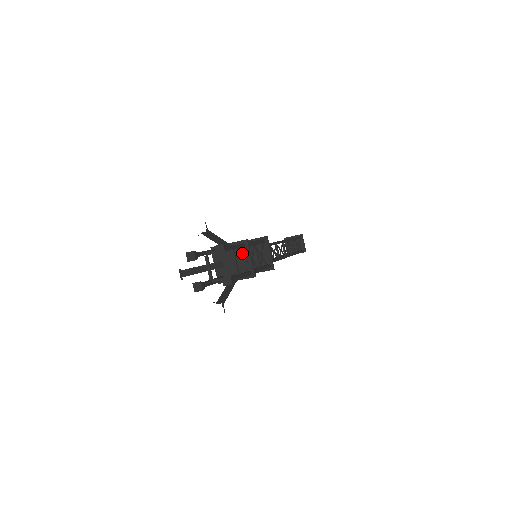
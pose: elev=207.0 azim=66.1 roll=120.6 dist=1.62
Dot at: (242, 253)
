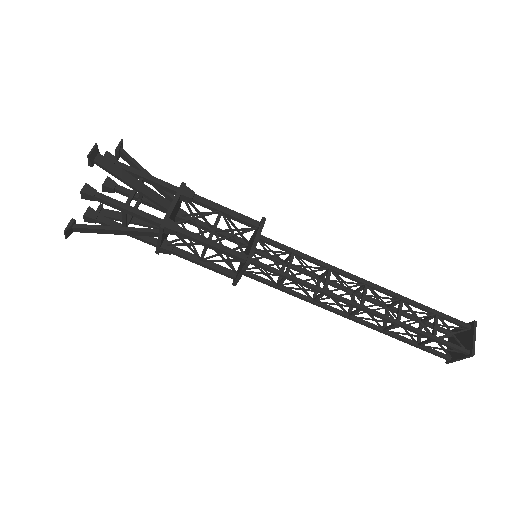
Dot at: occluded
